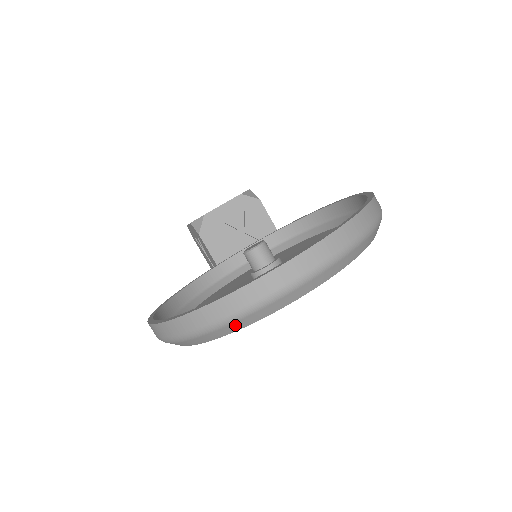
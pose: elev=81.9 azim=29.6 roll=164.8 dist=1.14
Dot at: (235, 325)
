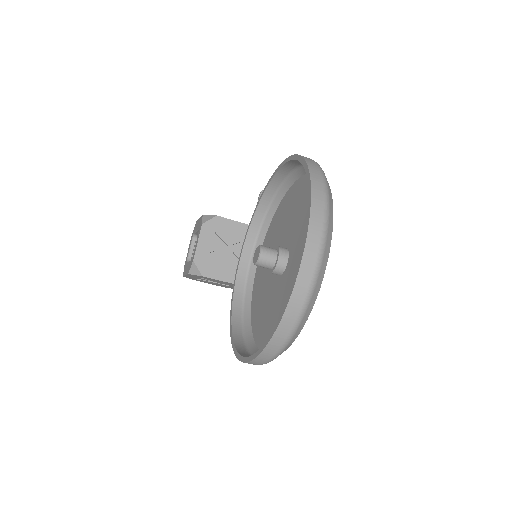
Dot at: (306, 316)
